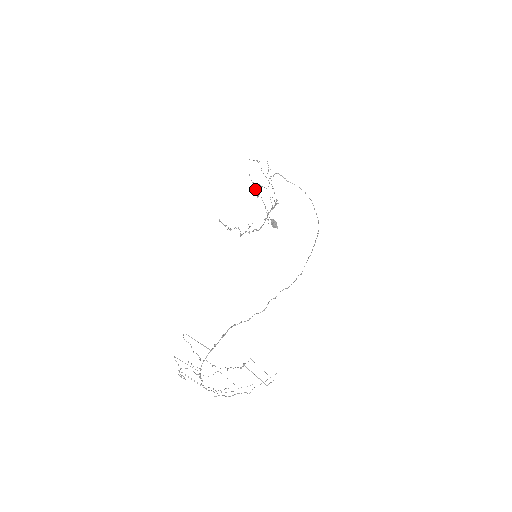
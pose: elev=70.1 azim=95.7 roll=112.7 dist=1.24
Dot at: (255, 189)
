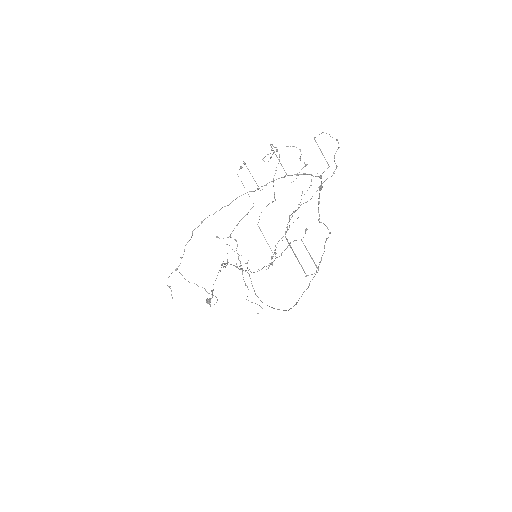
Dot at: (225, 263)
